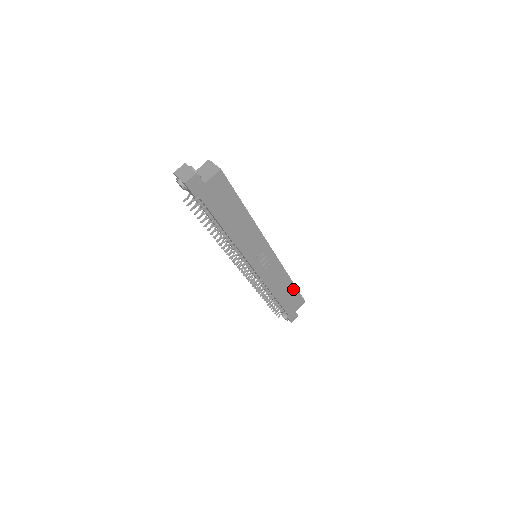
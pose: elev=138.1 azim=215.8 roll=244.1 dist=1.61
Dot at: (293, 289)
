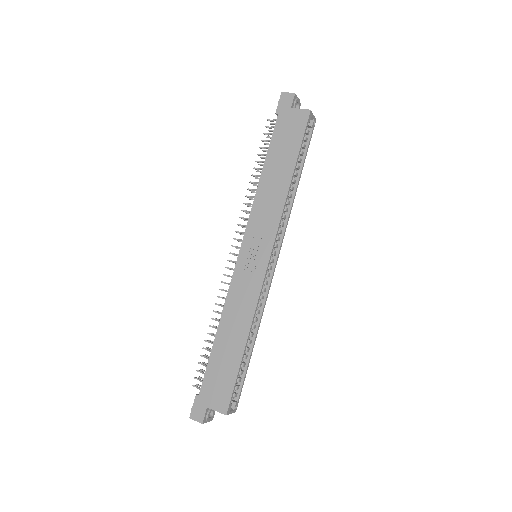
Dot at: (237, 359)
